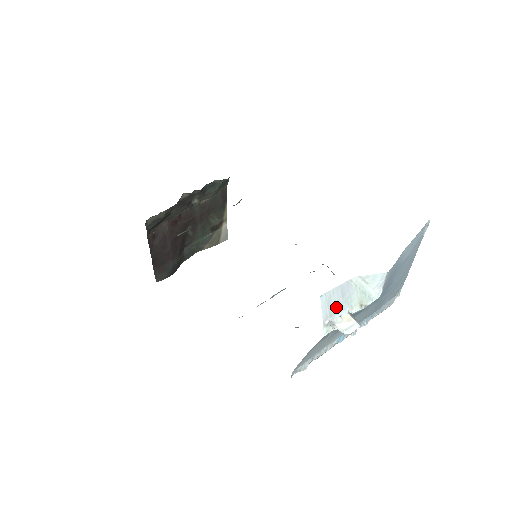
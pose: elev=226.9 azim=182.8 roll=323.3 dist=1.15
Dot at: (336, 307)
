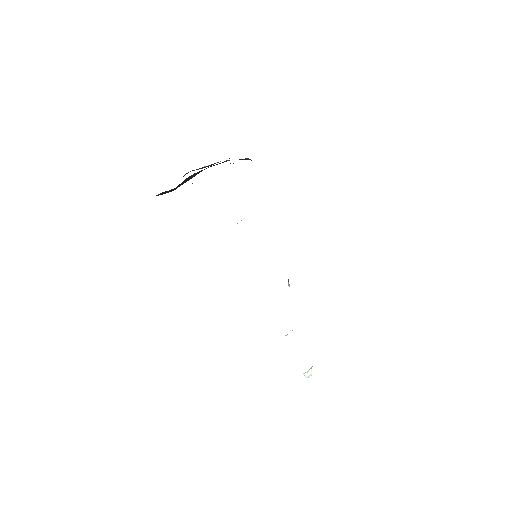
Dot at: occluded
